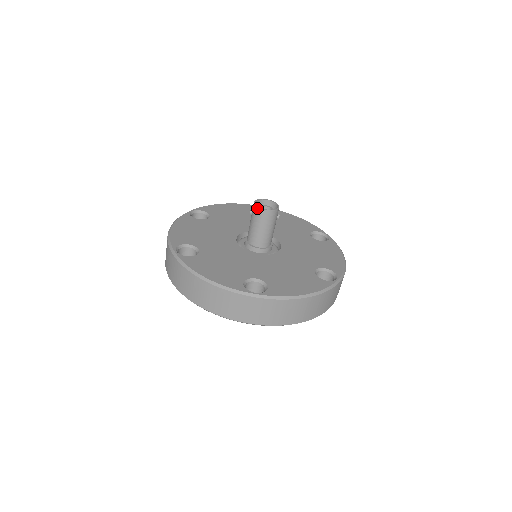
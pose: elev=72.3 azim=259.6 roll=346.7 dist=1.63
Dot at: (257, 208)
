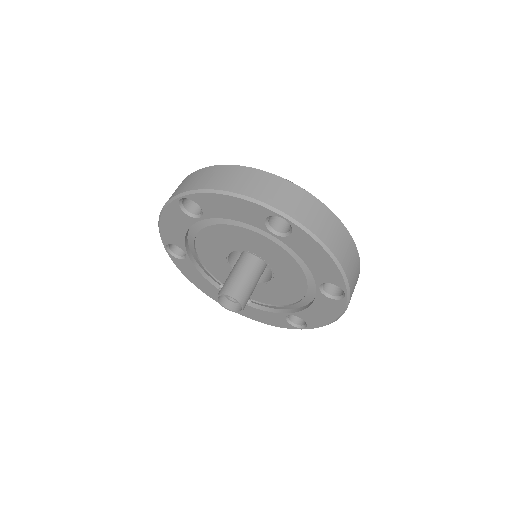
Dot at: occluded
